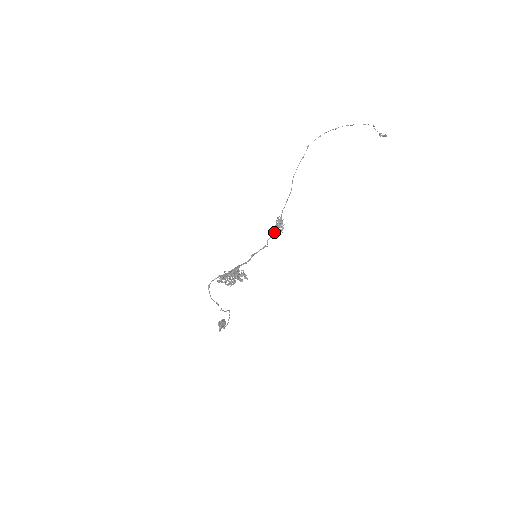
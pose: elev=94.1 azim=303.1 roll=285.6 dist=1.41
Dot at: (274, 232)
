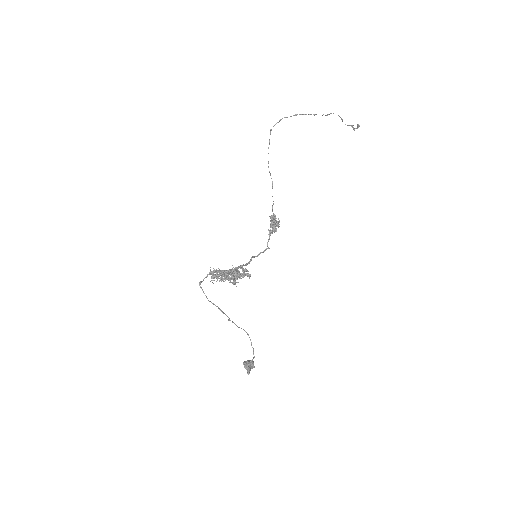
Dot at: (270, 231)
